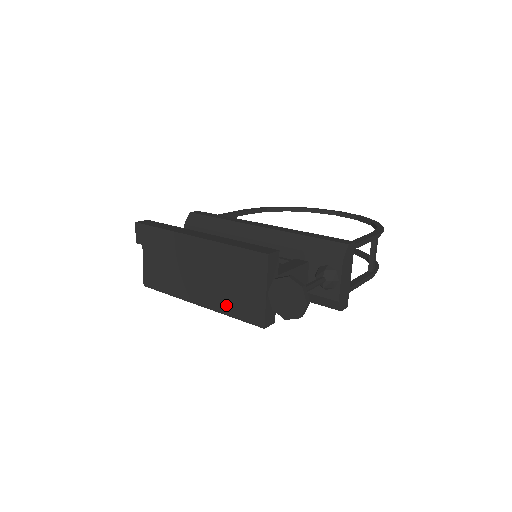
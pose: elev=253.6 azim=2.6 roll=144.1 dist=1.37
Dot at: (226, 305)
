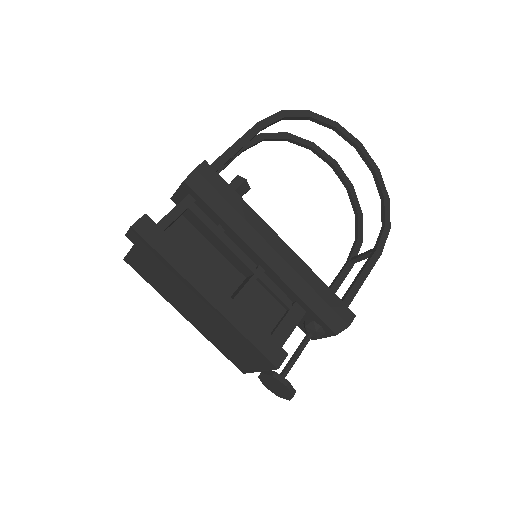
Dot at: (215, 342)
